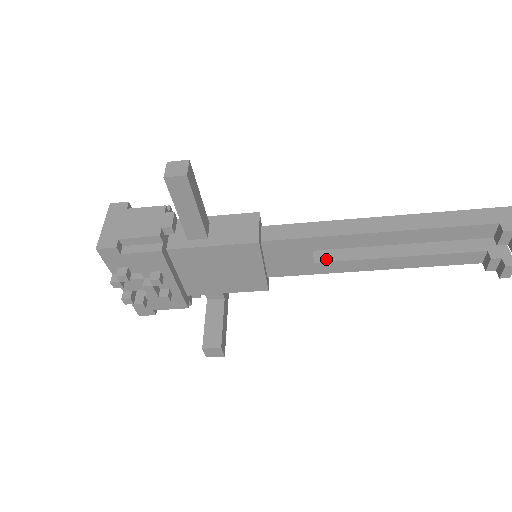
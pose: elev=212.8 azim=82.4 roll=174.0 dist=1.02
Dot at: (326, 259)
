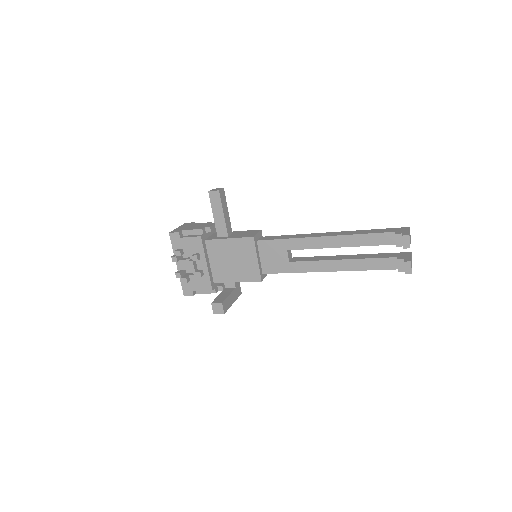
Dot at: (297, 260)
